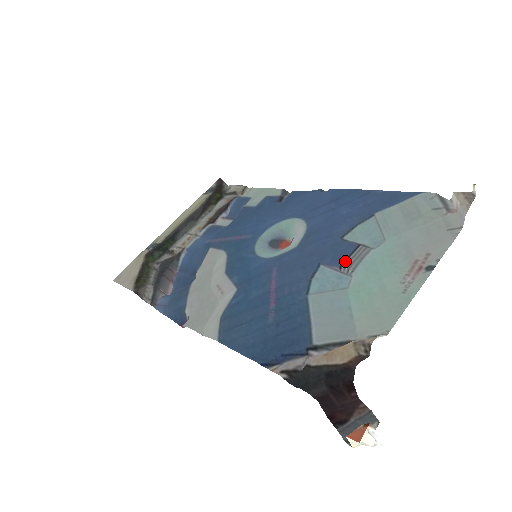
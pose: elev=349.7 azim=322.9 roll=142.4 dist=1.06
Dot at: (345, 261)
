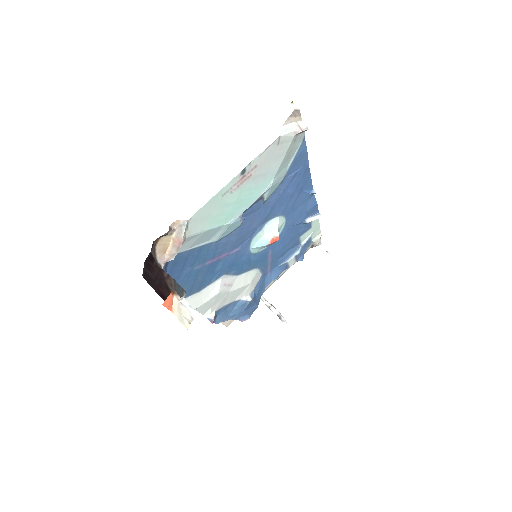
Dot at: (245, 211)
